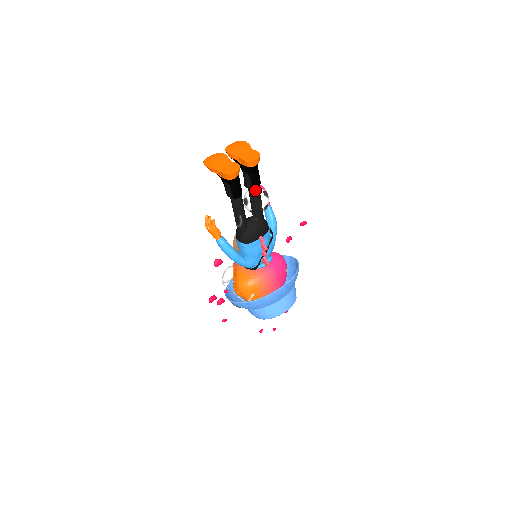
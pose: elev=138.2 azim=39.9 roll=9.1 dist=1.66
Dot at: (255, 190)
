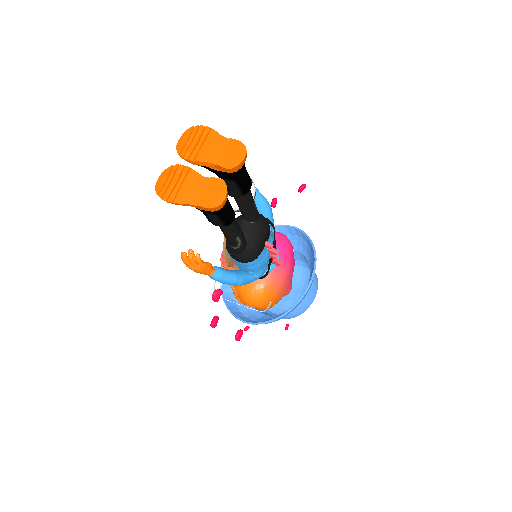
Dot at: (246, 193)
